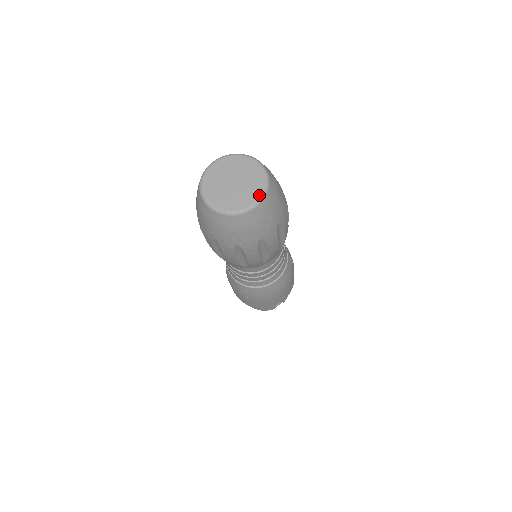
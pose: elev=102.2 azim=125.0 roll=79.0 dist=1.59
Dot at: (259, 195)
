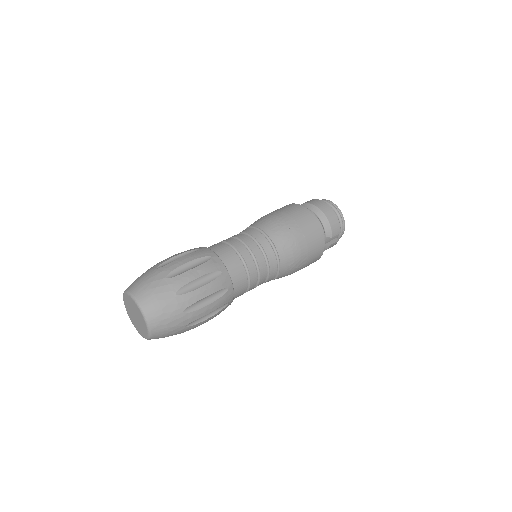
Dot at: (145, 323)
